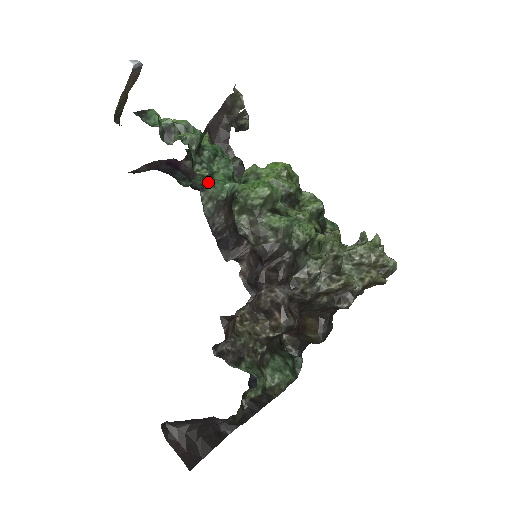
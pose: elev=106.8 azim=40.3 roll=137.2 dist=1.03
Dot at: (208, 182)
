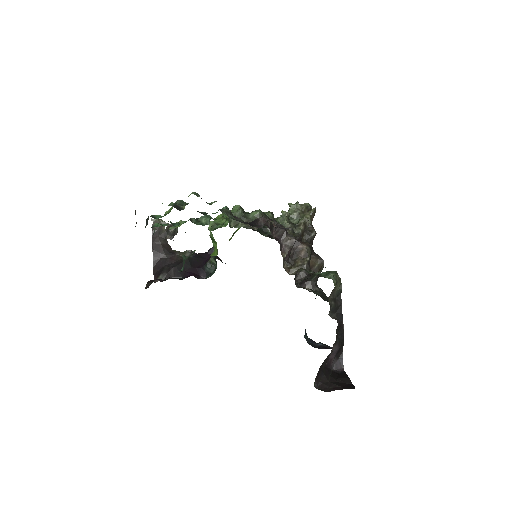
Dot at: occluded
